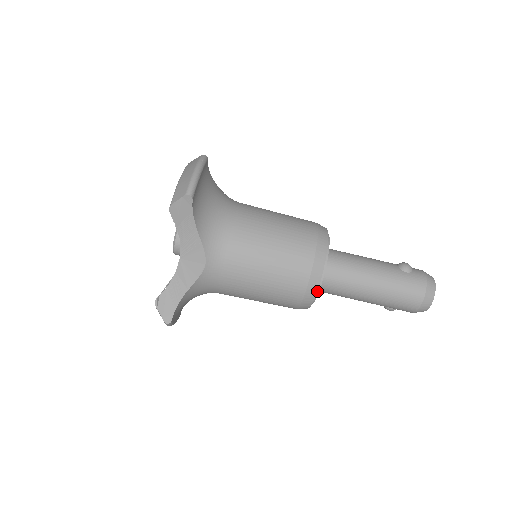
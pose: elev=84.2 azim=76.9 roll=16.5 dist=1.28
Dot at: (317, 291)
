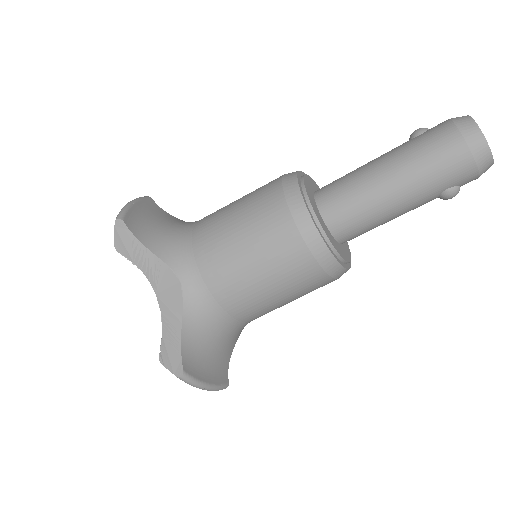
Dot at: (318, 227)
